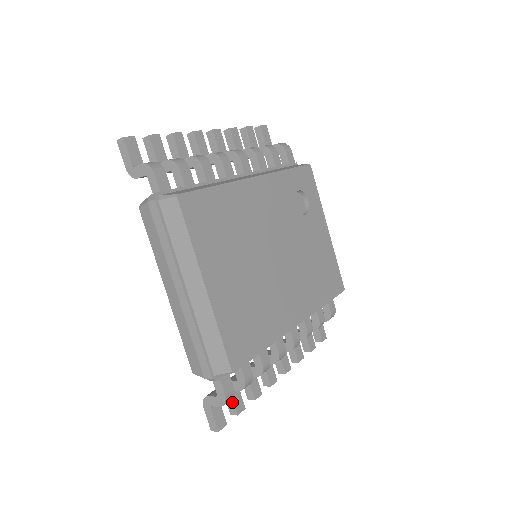
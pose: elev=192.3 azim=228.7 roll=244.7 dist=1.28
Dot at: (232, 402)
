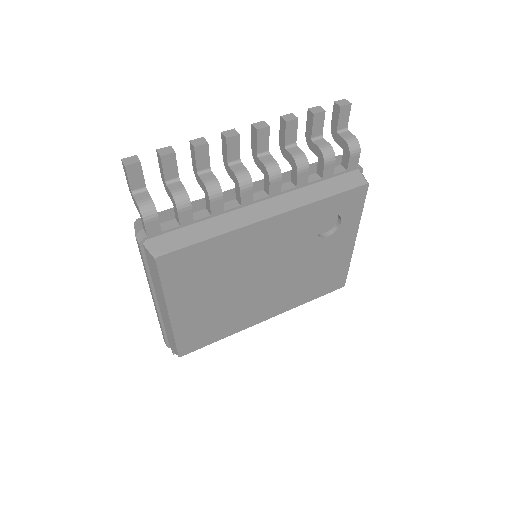
Dot at: occluded
